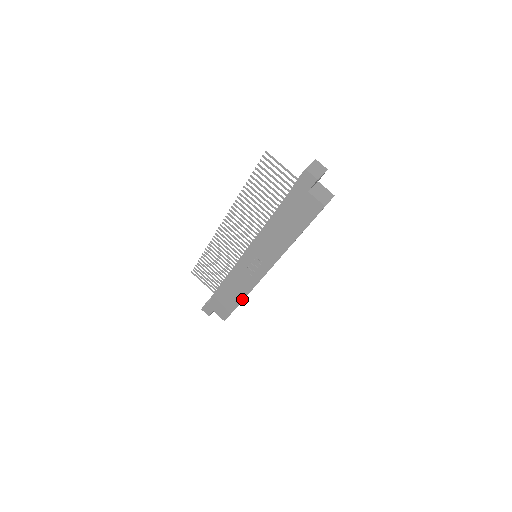
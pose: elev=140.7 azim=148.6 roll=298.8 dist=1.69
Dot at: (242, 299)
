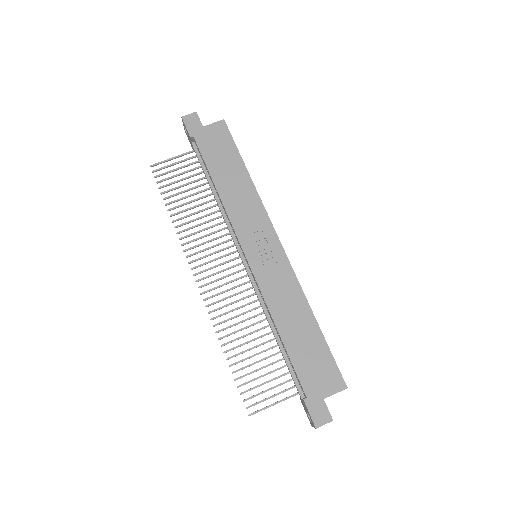
Dot at: (310, 313)
